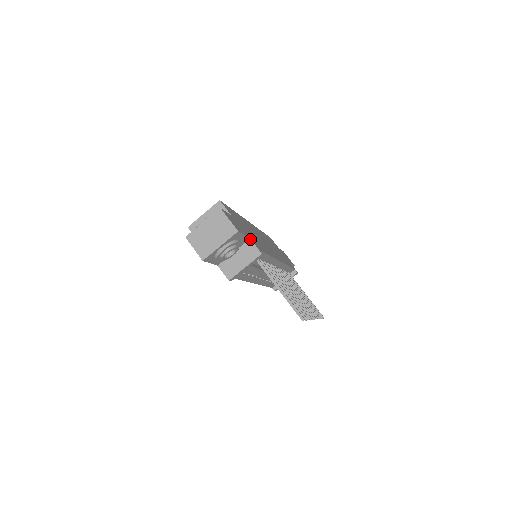
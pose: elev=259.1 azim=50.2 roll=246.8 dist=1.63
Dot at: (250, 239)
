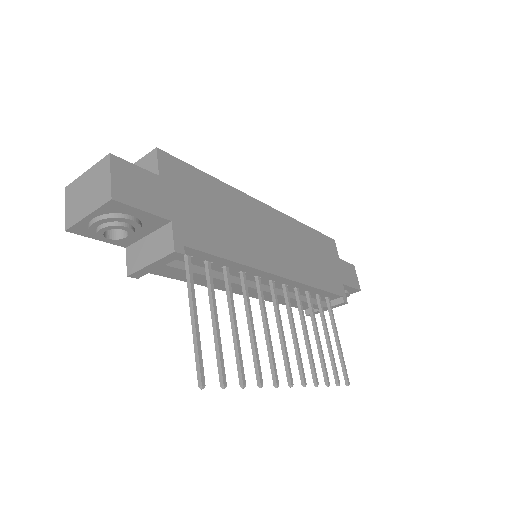
Dot at: (171, 222)
